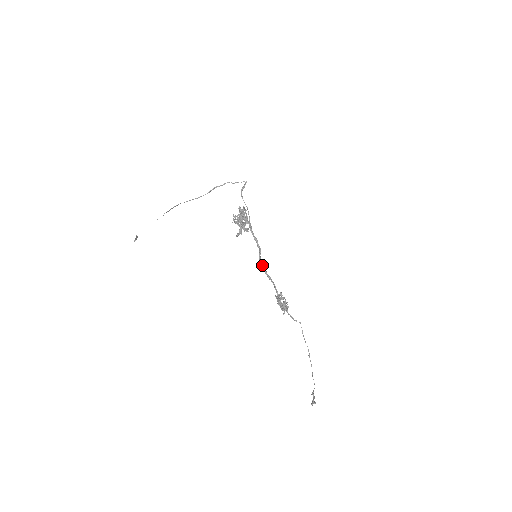
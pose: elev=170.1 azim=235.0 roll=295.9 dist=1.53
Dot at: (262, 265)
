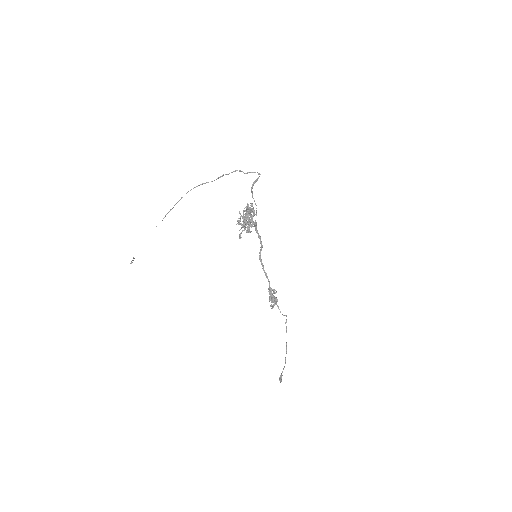
Dot at: (261, 260)
